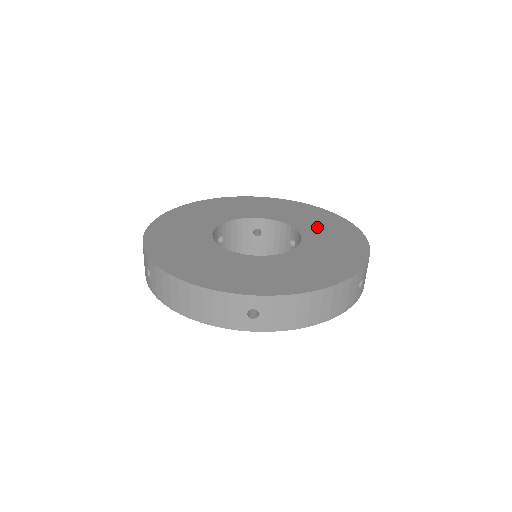
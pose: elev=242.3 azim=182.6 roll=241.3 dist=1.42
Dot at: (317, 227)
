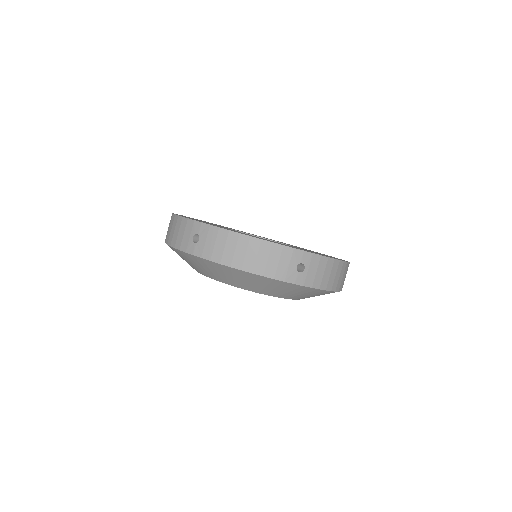
Dot at: occluded
